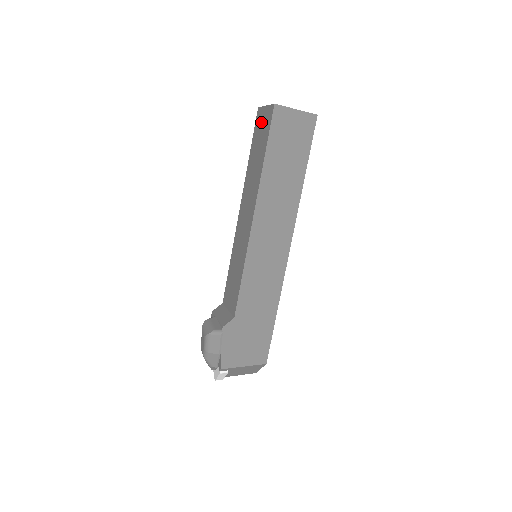
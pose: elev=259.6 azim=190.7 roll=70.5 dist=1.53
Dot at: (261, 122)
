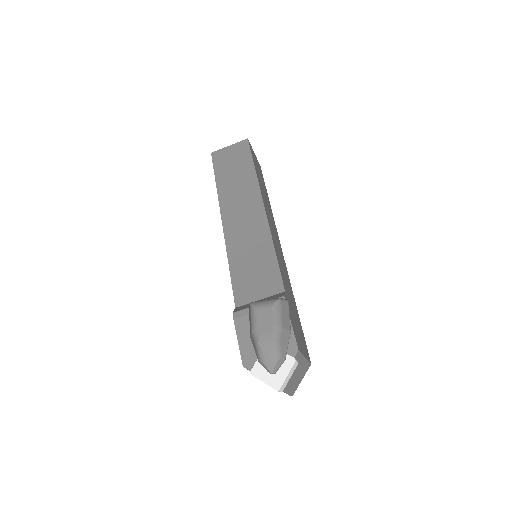
Dot at: (227, 155)
